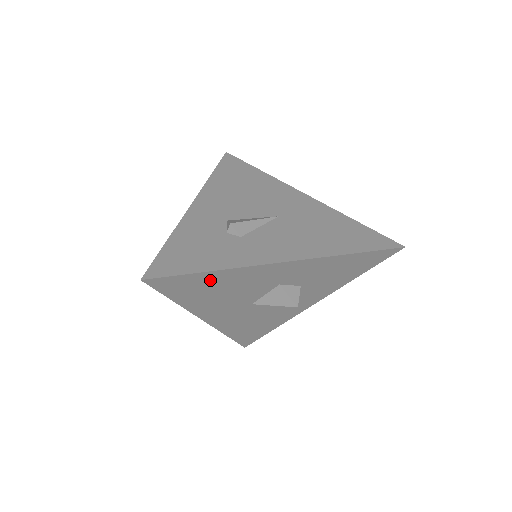
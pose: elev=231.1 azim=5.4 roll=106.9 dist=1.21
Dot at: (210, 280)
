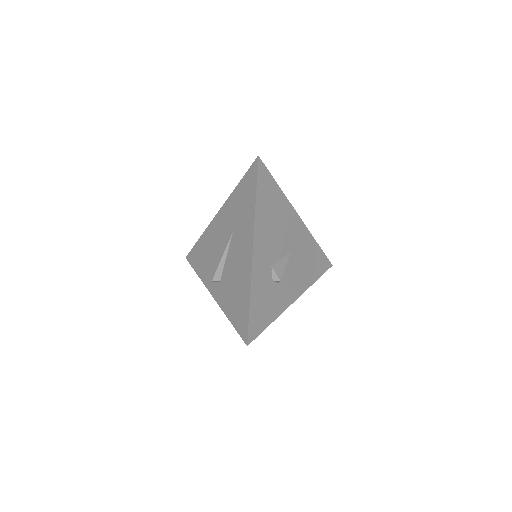
Dot at: occluded
